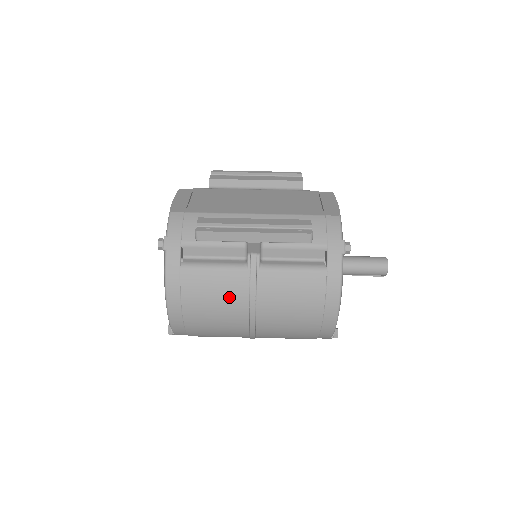
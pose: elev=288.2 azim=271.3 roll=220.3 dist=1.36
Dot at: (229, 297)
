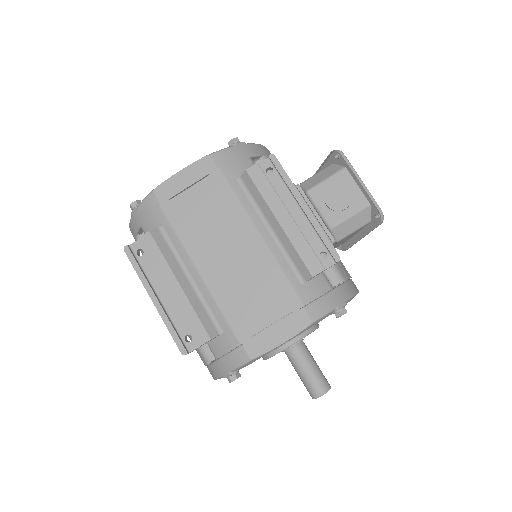
Dot at: occluded
